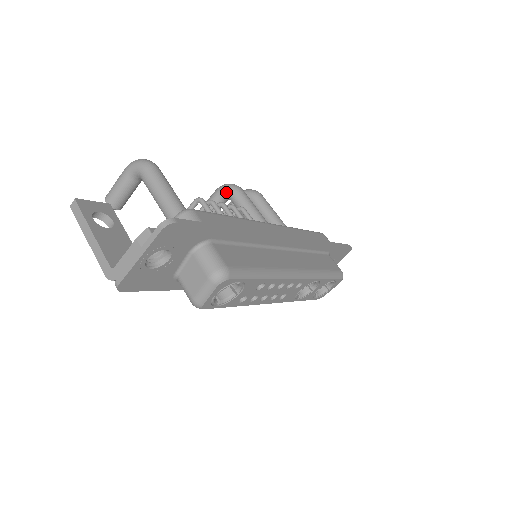
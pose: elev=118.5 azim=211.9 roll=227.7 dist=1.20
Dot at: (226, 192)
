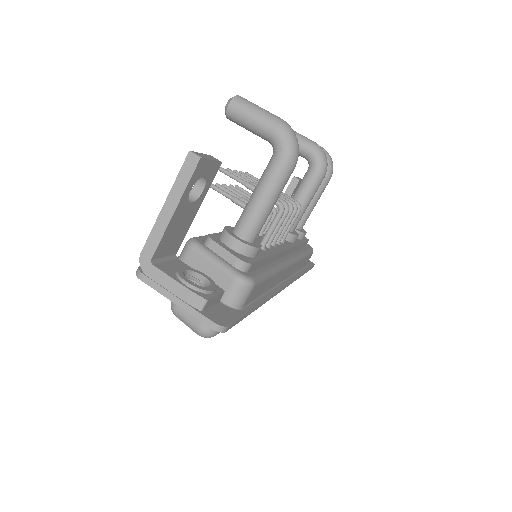
Dot at: (315, 163)
